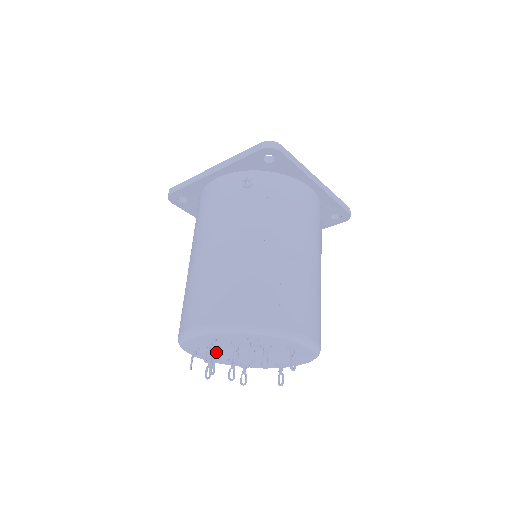
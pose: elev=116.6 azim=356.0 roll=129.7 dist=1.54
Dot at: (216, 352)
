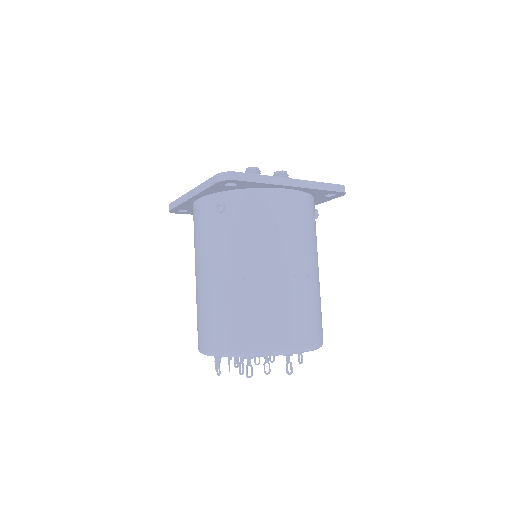
Dot at: (230, 358)
